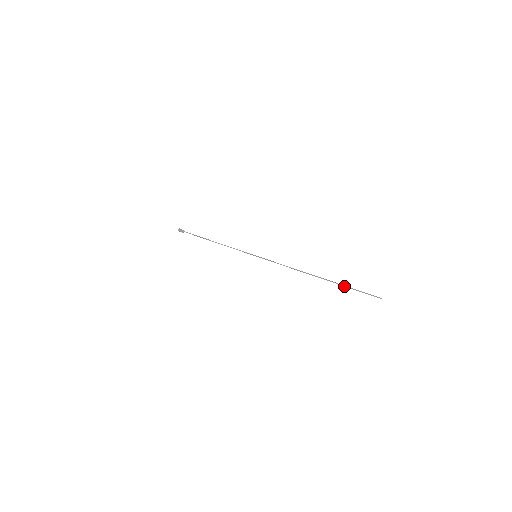
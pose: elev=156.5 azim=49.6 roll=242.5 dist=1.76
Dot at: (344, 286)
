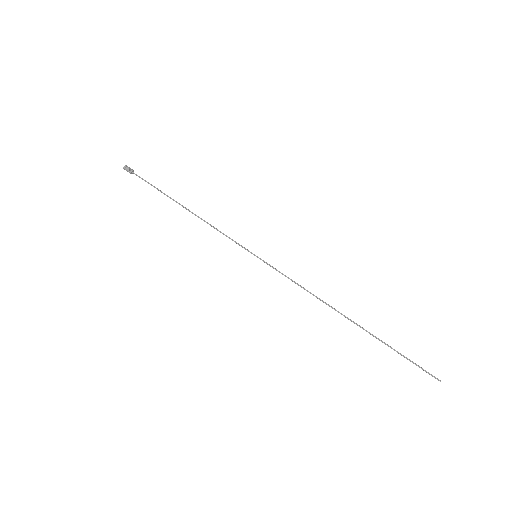
Dot at: occluded
